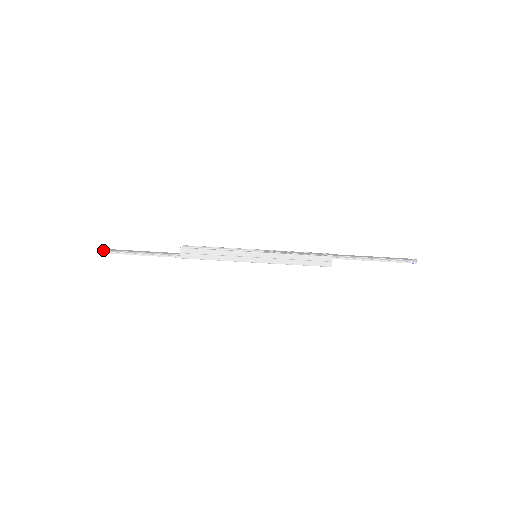
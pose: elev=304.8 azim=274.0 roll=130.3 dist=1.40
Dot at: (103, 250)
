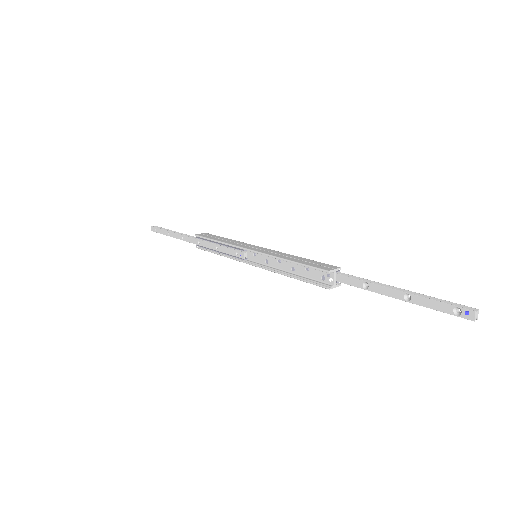
Dot at: (156, 226)
